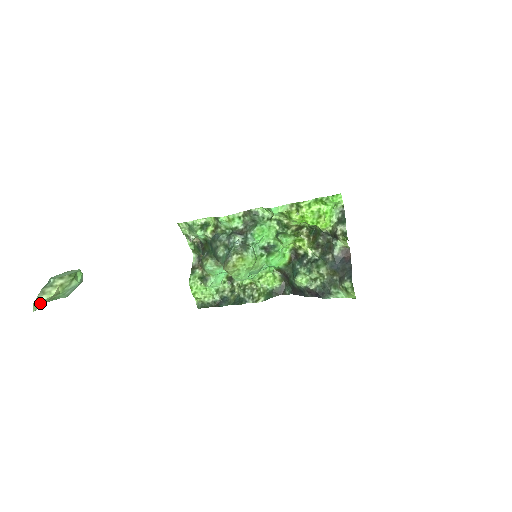
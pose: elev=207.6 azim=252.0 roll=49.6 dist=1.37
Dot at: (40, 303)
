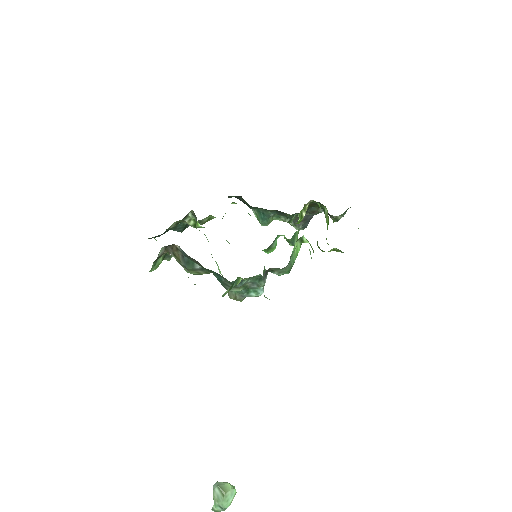
Dot at: occluded
